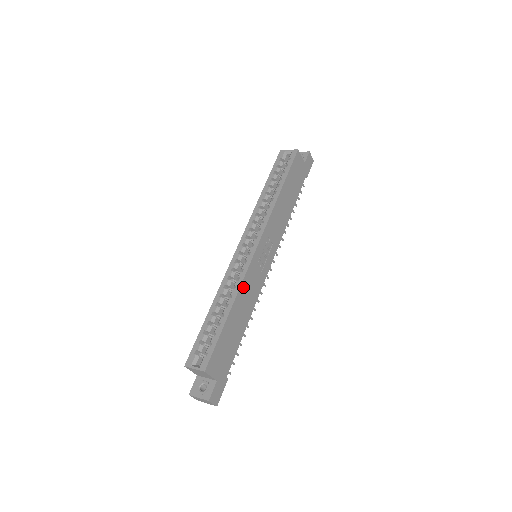
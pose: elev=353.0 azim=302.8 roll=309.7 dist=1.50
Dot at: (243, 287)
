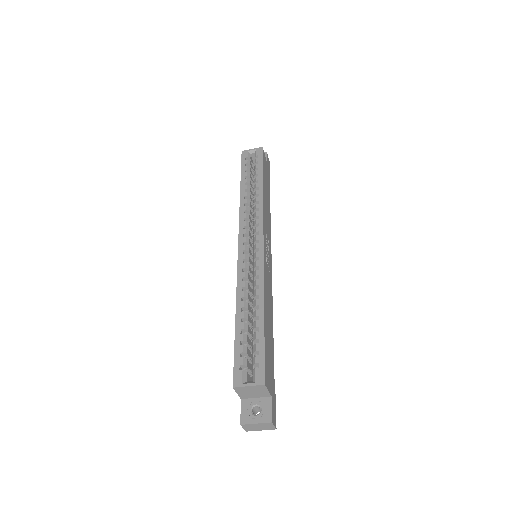
Dot at: (265, 285)
